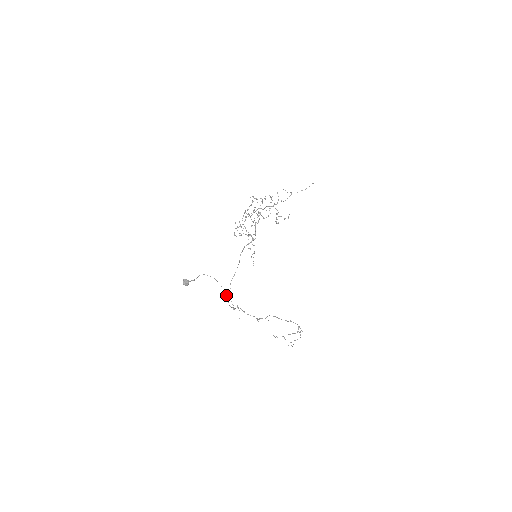
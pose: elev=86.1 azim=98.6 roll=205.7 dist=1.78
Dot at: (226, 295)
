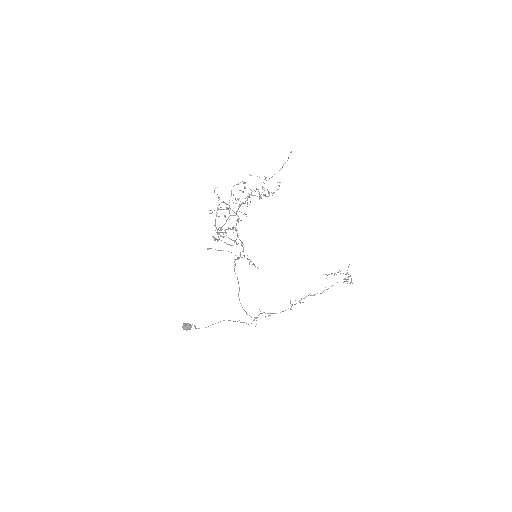
Dot at: (239, 320)
